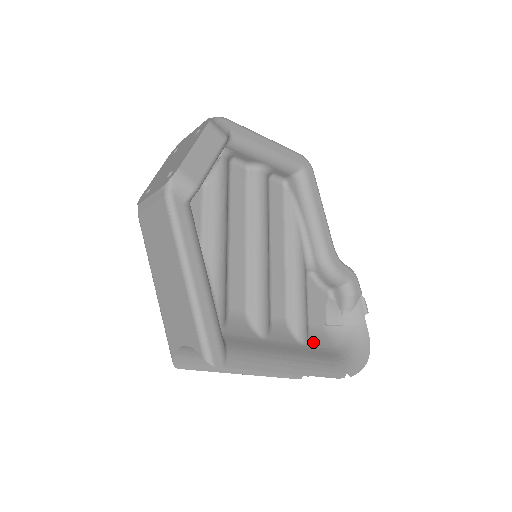
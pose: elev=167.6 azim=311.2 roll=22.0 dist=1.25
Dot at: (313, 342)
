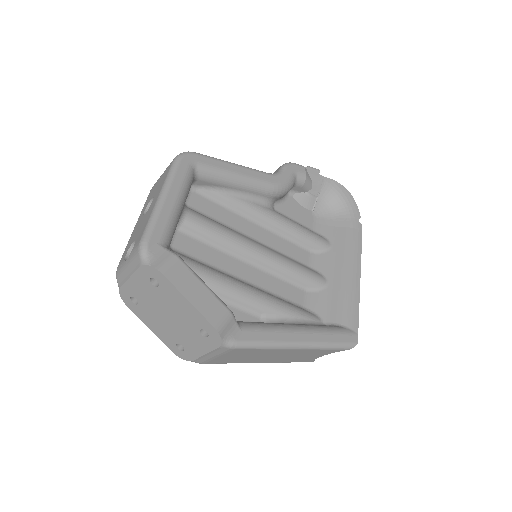
Dot at: (328, 235)
